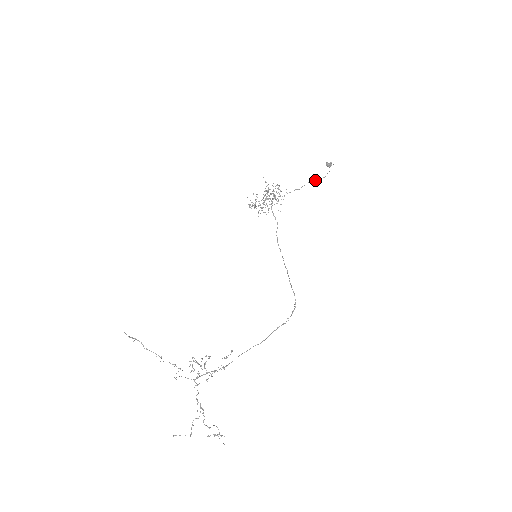
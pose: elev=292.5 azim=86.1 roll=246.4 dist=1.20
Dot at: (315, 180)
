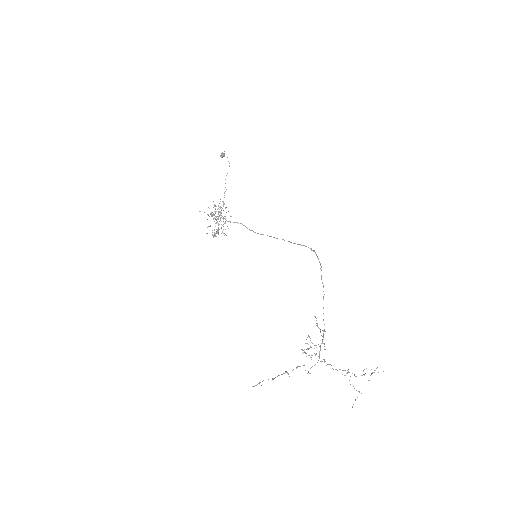
Dot at: (227, 173)
